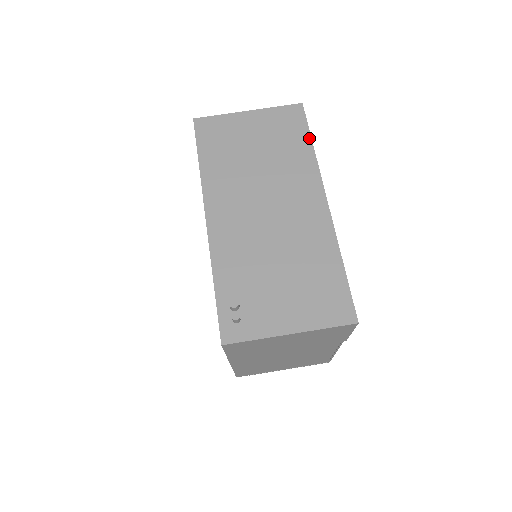
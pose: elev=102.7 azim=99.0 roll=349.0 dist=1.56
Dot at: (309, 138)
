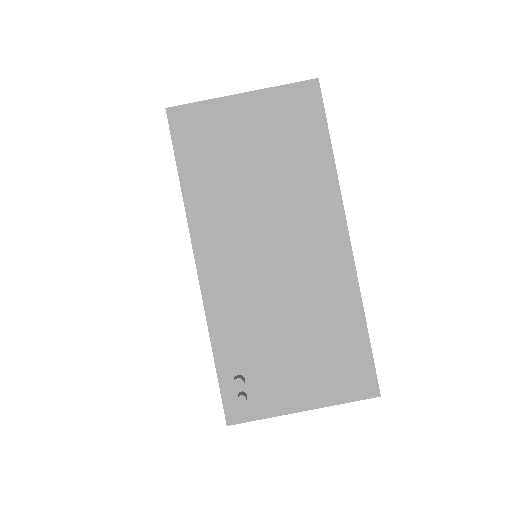
Dot at: (327, 139)
